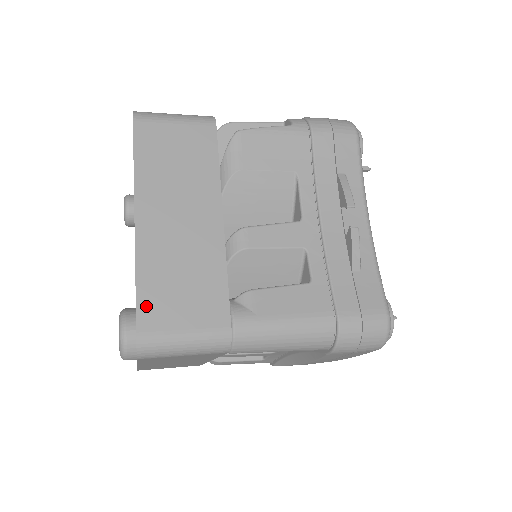
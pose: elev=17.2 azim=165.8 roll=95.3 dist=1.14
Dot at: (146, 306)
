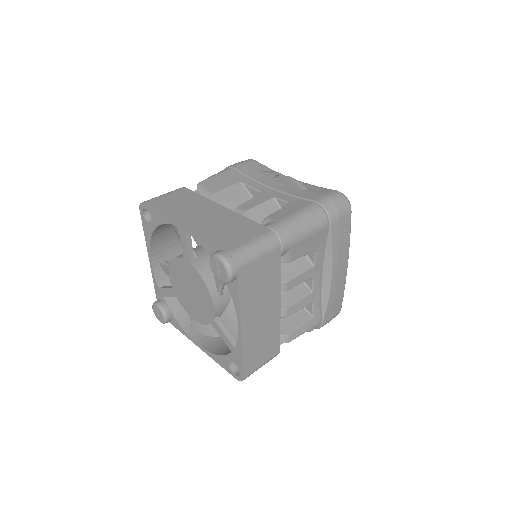
Dot at: (221, 243)
